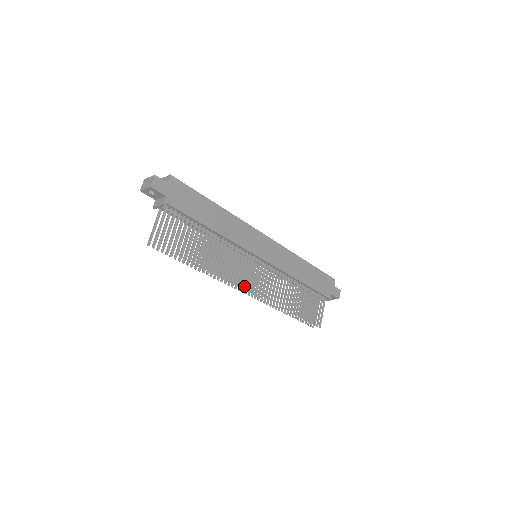
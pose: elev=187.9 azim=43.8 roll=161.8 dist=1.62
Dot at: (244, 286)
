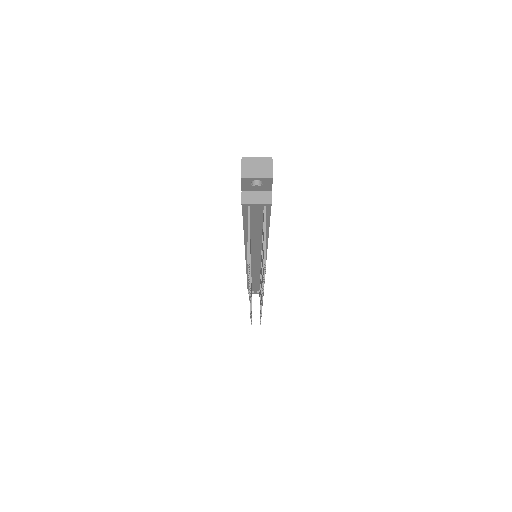
Dot at: occluded
